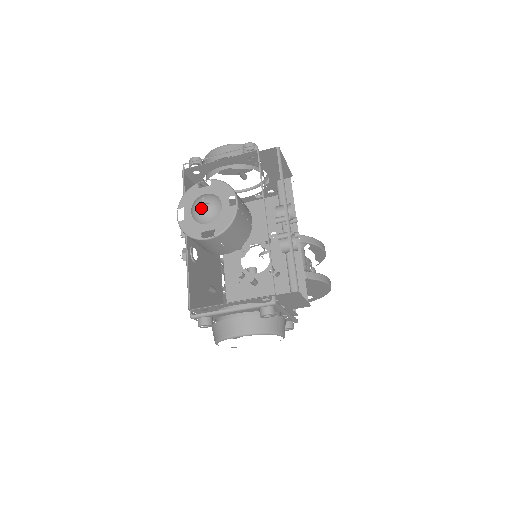
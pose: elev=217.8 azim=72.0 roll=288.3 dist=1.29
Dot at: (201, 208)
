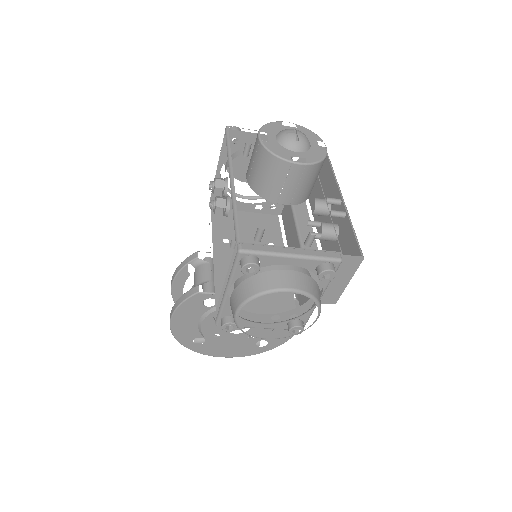
Dot at: (295, 134)
